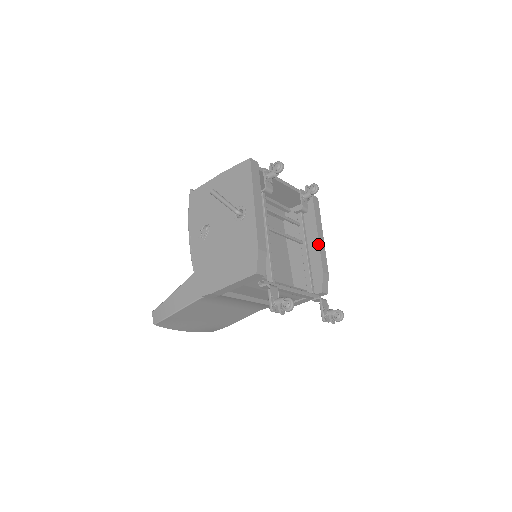
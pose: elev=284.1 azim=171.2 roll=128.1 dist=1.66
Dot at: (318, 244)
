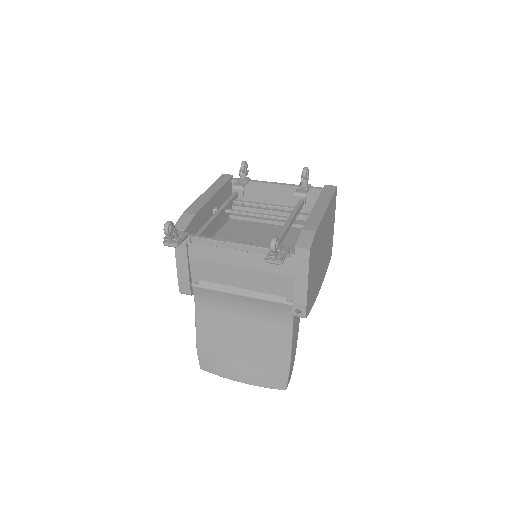
Dot at: (310, 213)
